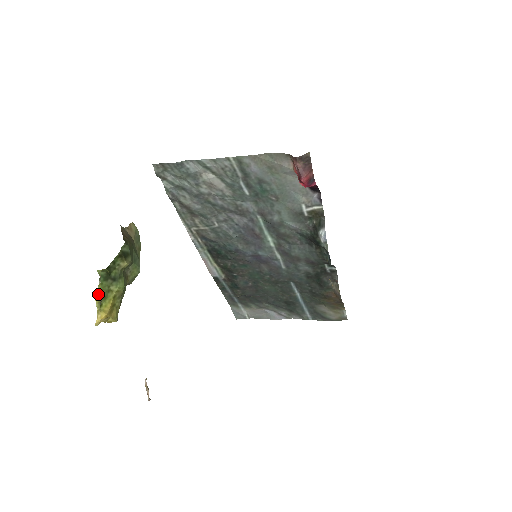
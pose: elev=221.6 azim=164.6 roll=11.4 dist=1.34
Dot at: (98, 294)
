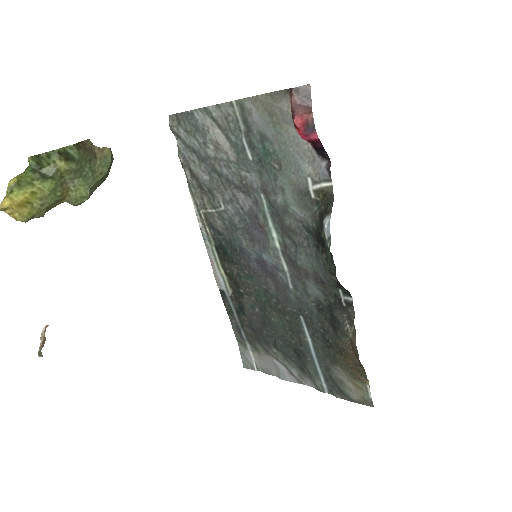
Dot at: (14, 178)
